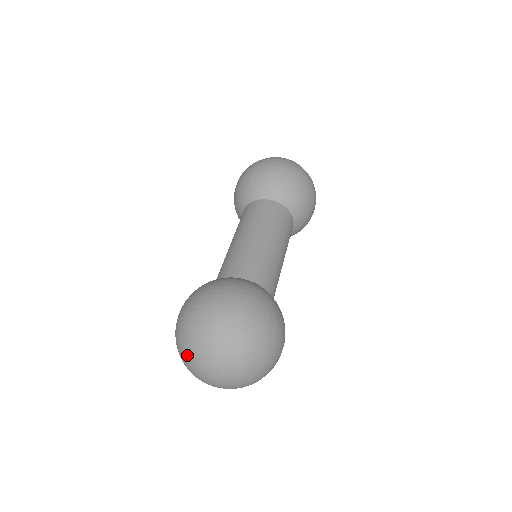
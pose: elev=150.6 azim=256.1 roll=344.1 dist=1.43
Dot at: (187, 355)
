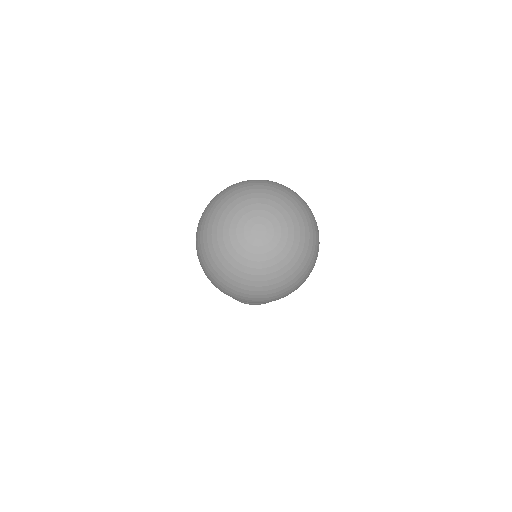
Dot at: (224, 212)
